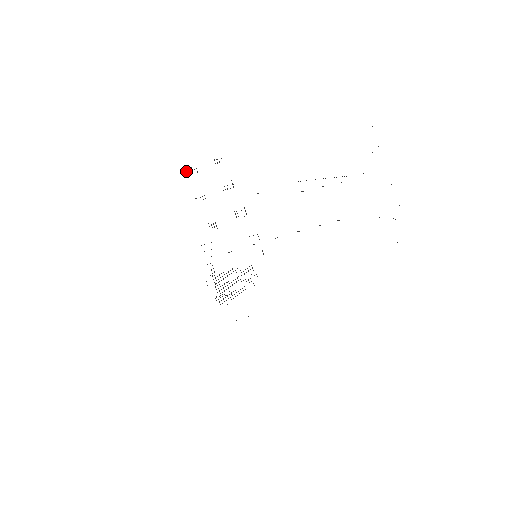
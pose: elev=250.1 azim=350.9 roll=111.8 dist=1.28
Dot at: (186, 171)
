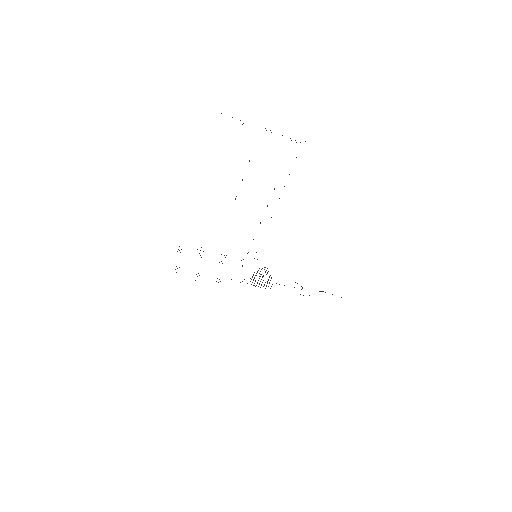
Dot at: occluded
